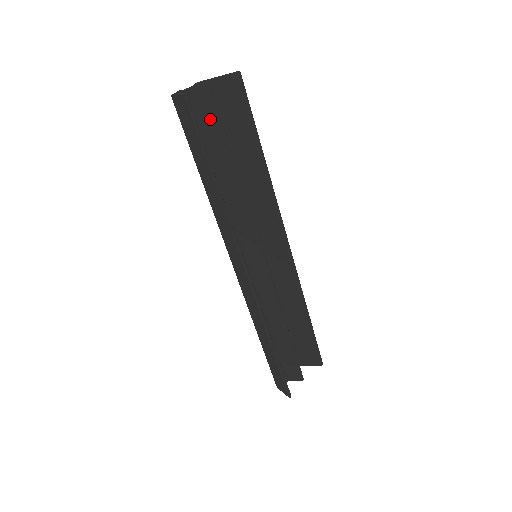
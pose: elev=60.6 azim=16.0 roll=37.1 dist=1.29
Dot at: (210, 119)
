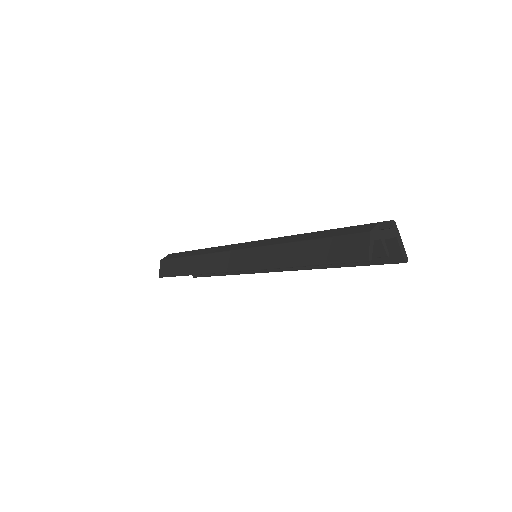
Dot at: occluded
